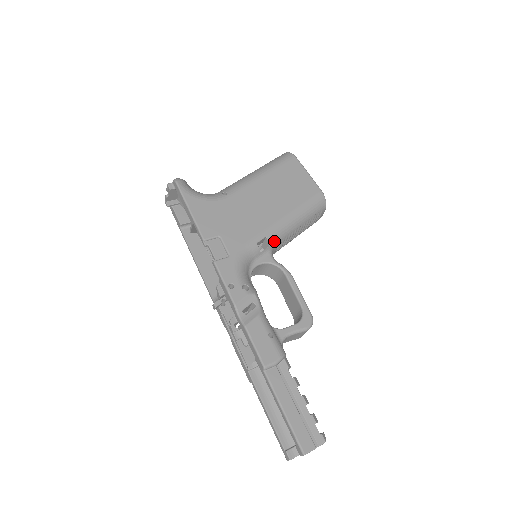
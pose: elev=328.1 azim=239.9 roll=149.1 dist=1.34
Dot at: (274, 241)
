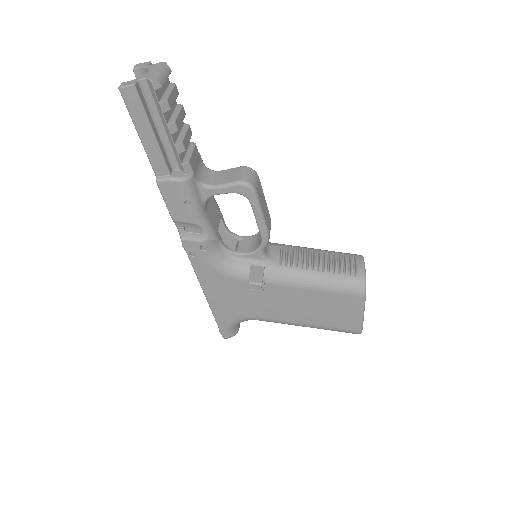
Dot at: (275, 244)
